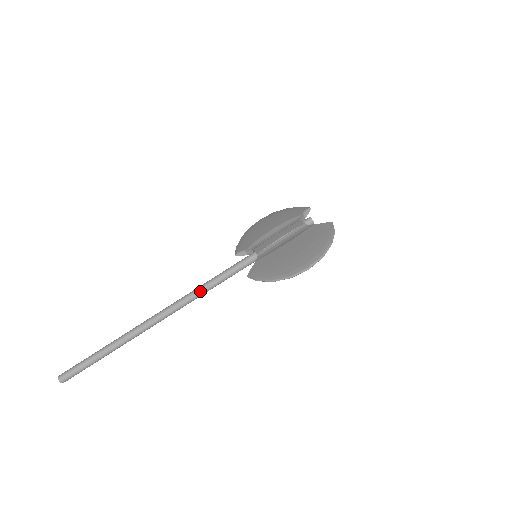
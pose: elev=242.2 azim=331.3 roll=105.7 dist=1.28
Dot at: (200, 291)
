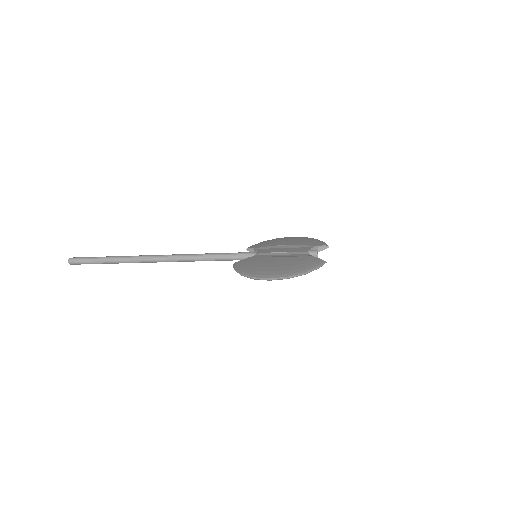
Dot at: (198, 257)
